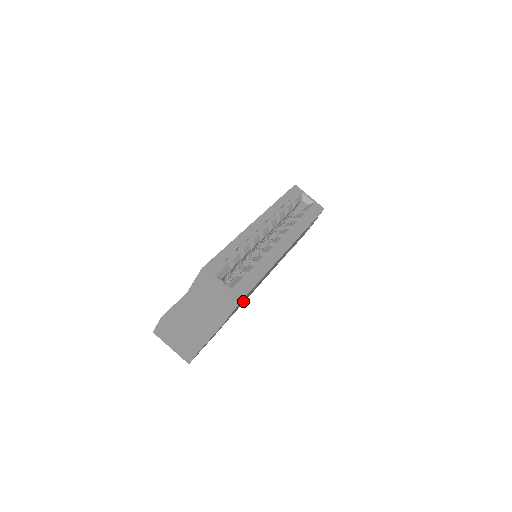
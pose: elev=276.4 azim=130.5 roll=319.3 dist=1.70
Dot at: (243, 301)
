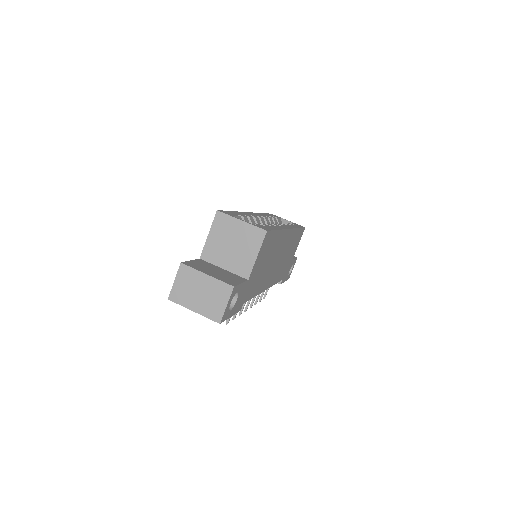
Dot at: (260, 274)
